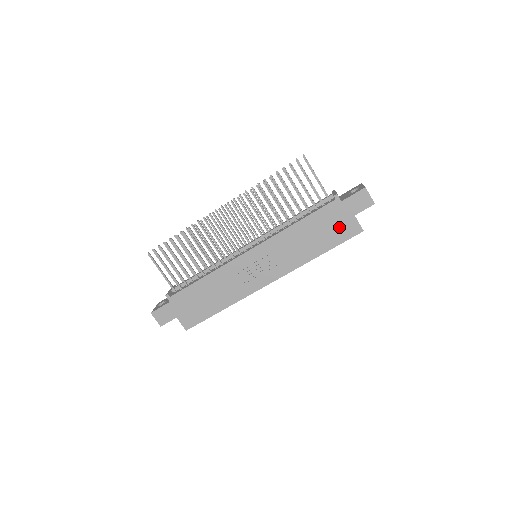
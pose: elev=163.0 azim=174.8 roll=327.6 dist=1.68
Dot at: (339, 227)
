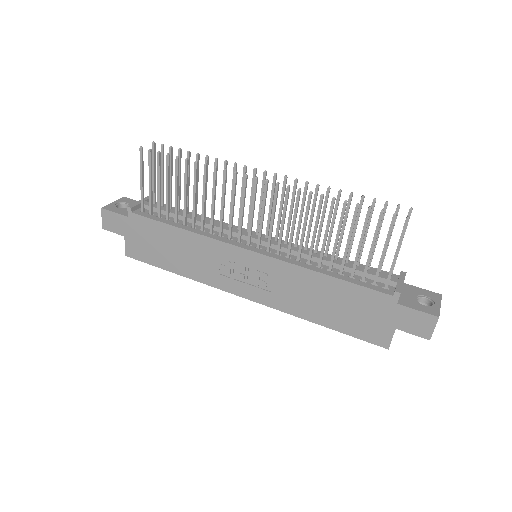
Dot at: (367, 322)
